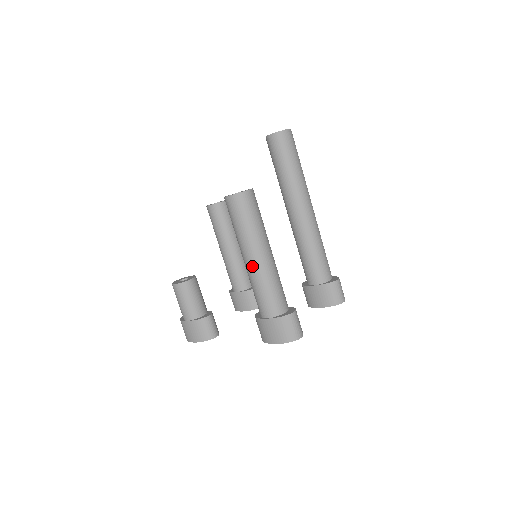
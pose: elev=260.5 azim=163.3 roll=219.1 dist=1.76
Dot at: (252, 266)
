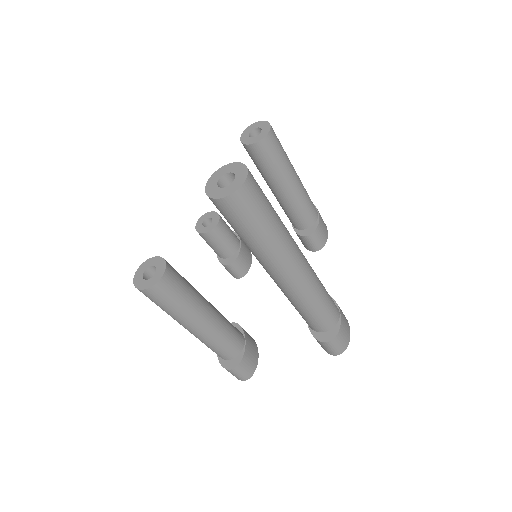
Dot at: occluded
